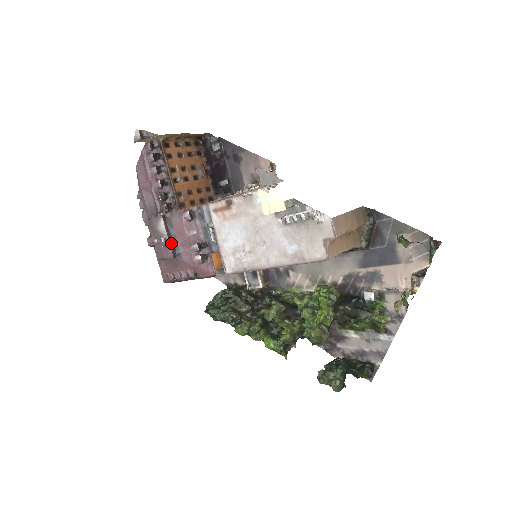
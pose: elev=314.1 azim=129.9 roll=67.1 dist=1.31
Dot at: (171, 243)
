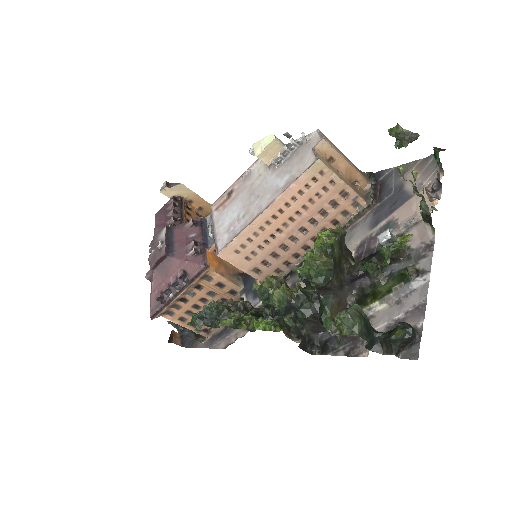
Dot at: (167, 245)
